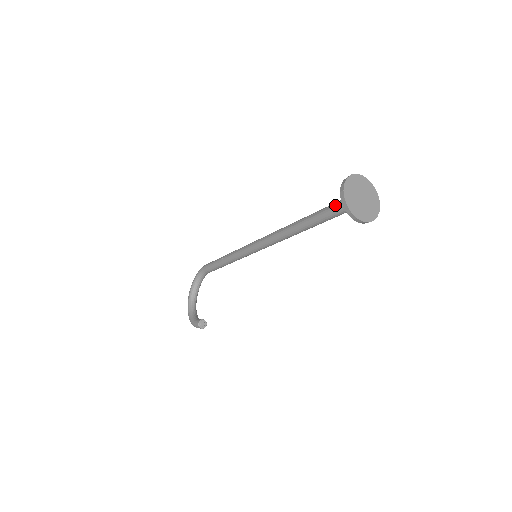
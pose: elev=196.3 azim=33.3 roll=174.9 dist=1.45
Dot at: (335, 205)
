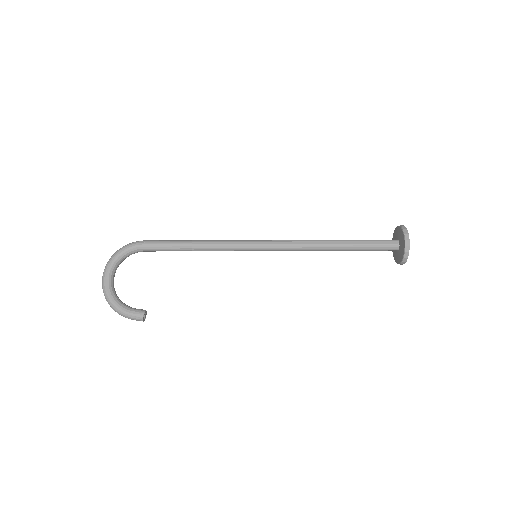
Dot at: (380, 243)
